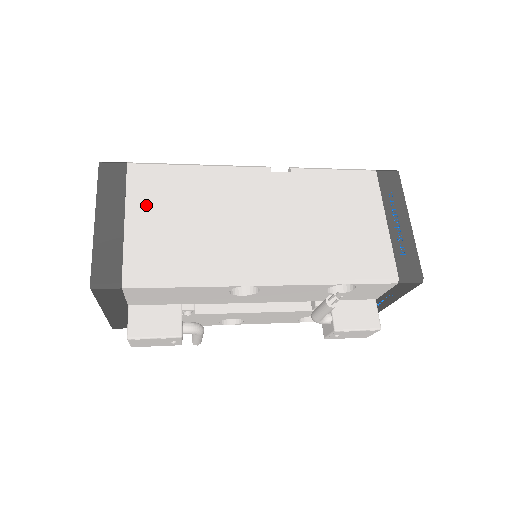
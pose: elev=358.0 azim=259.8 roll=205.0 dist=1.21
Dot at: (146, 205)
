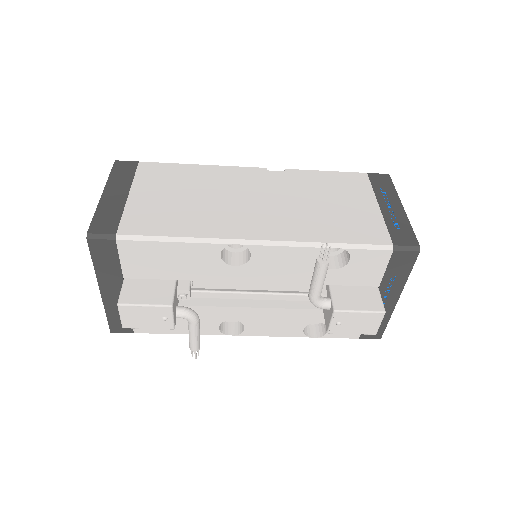
Dot at: (150, 186)
